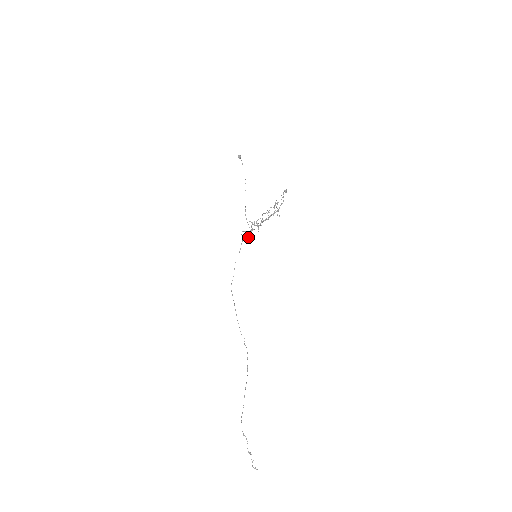
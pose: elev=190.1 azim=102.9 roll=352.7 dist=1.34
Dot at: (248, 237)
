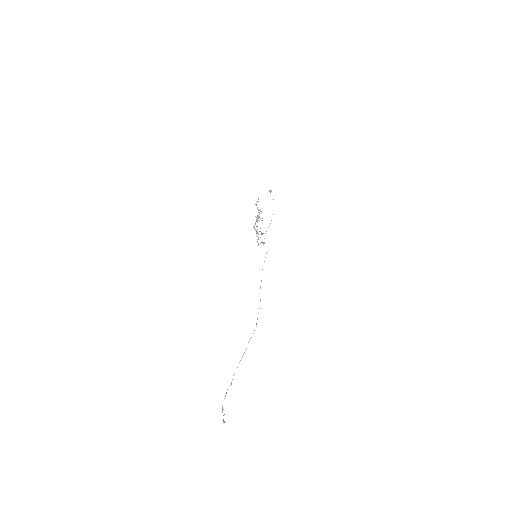
Dot at: (258, 244)
